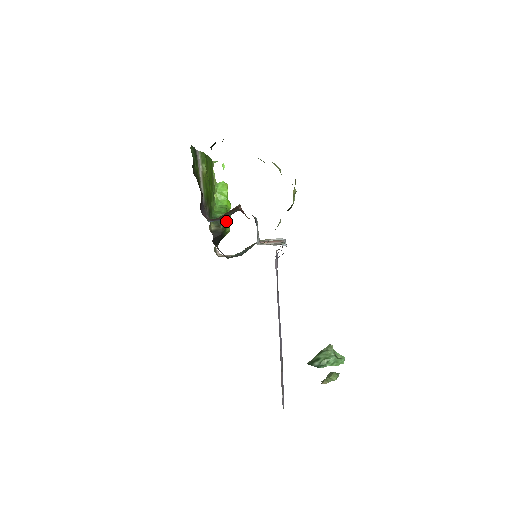
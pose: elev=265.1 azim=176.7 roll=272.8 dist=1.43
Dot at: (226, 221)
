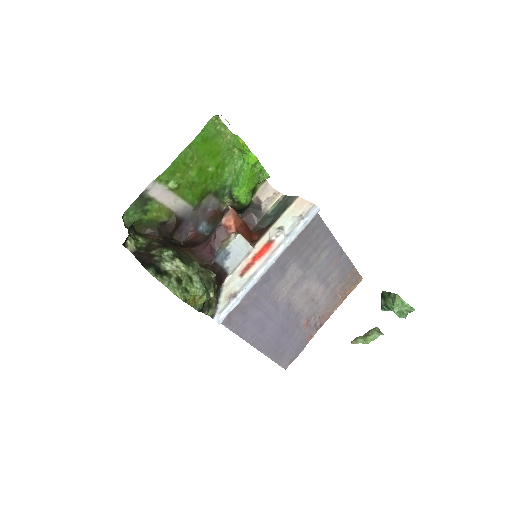
Dot at: (239, 198)
